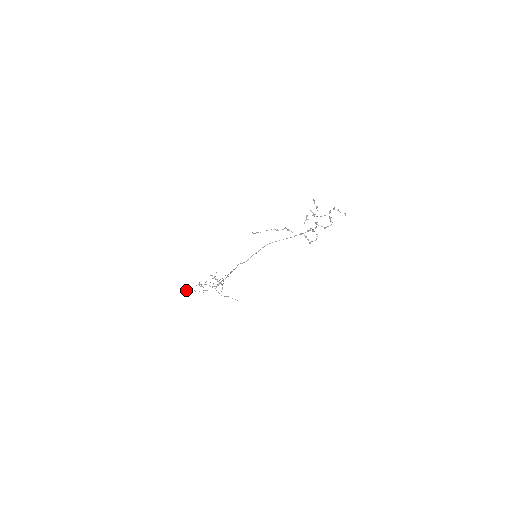
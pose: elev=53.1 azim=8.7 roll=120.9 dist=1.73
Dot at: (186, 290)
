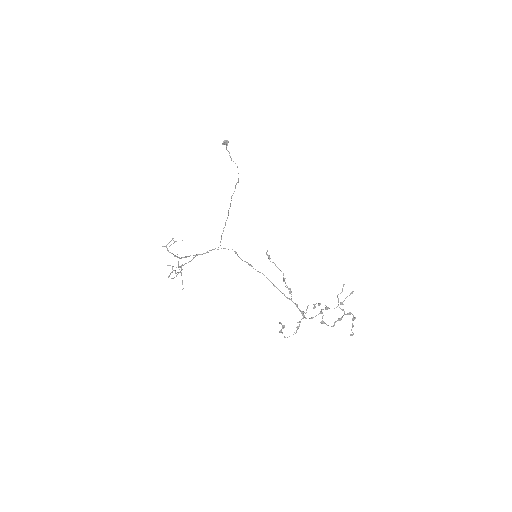
Dot at: (223, 143)
